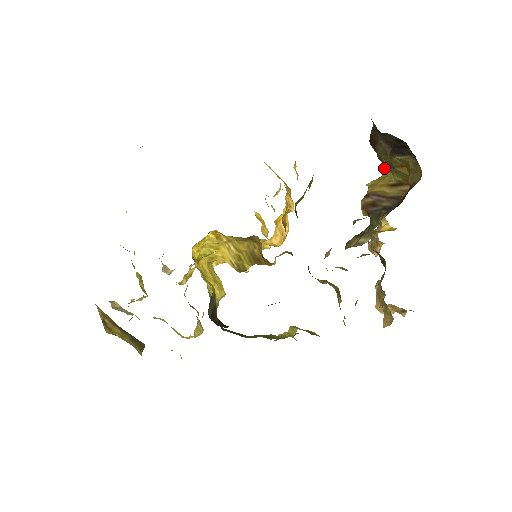
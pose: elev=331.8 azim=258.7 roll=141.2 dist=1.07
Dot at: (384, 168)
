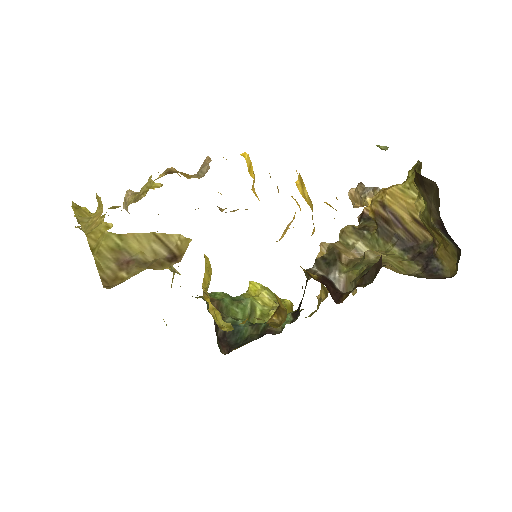
Dot at: (412, 178)
